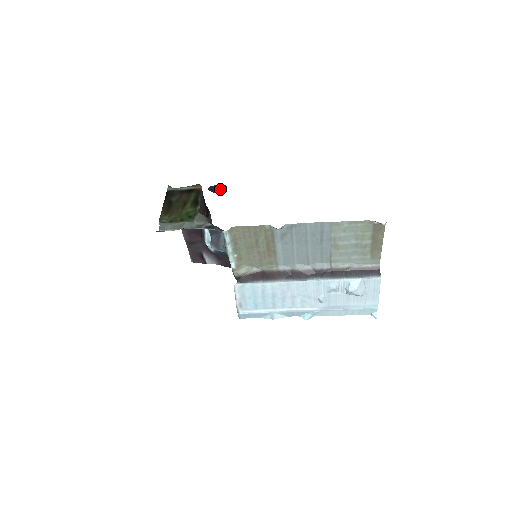
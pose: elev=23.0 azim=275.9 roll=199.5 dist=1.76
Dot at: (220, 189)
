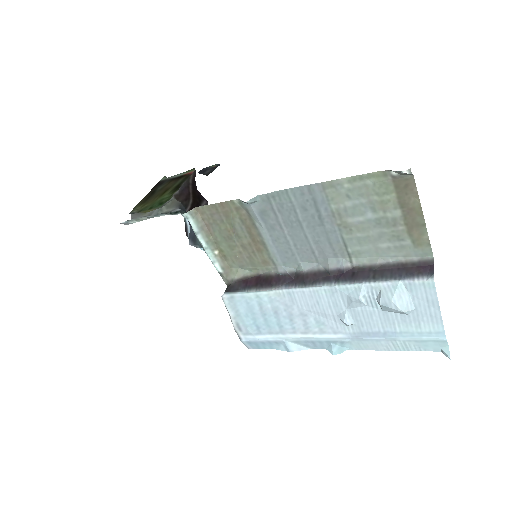
Dot at: (211, 169)
